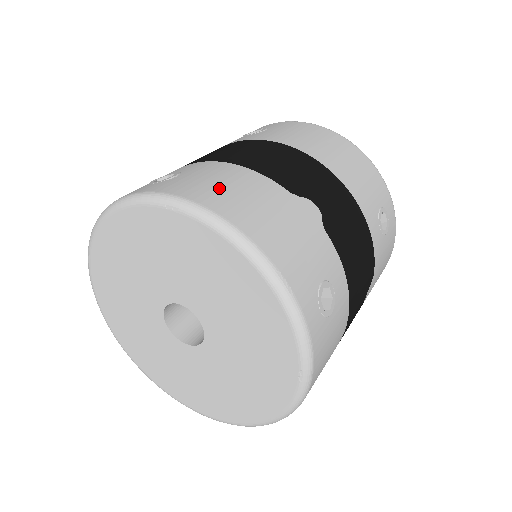
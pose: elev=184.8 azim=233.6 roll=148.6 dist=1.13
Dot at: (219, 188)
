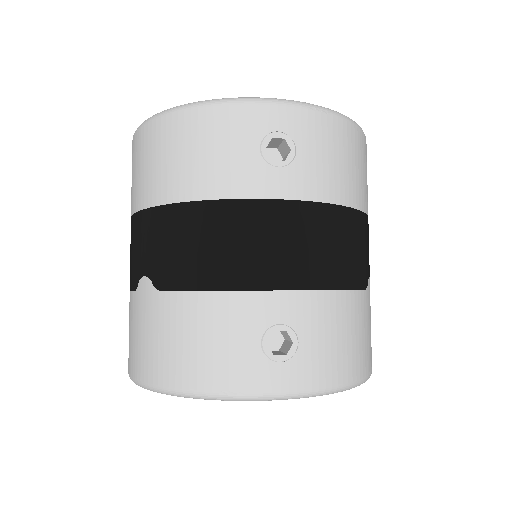
Dot at: (346, 347)
